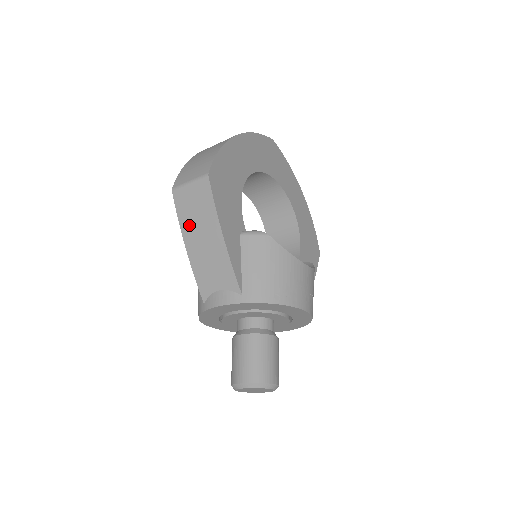
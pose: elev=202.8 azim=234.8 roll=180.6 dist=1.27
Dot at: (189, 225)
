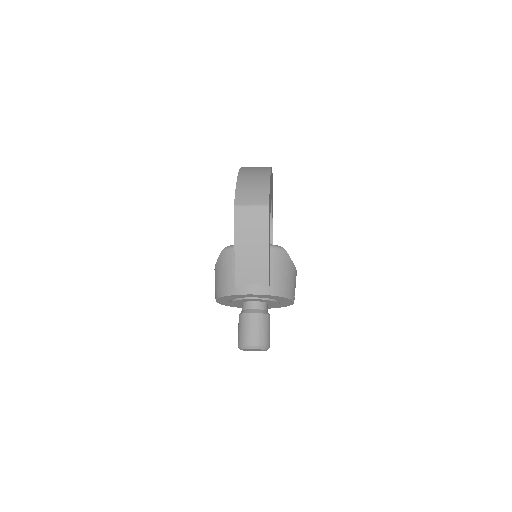
Dot at: (243, 235)
